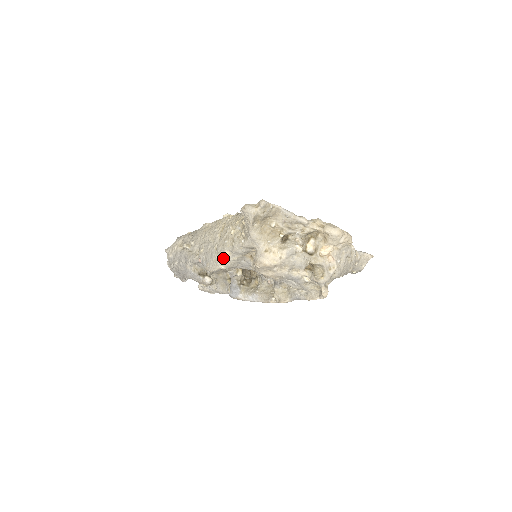
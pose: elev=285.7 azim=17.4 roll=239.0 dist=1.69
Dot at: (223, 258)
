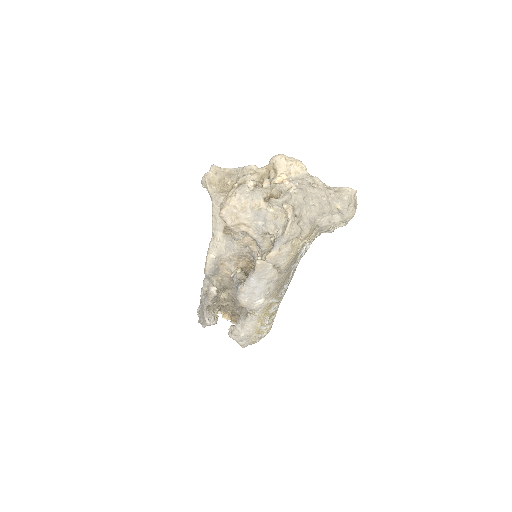
Dot at: (209, 246)
